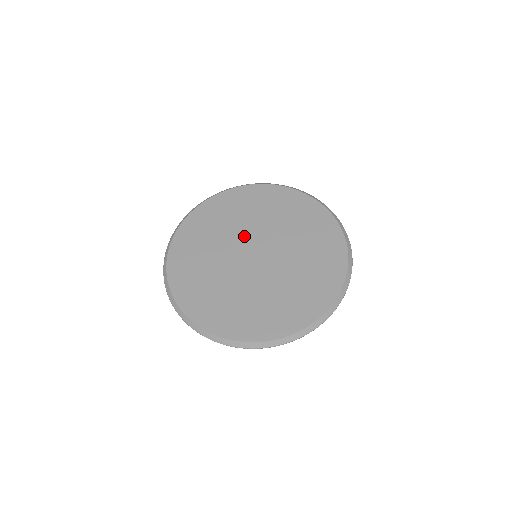
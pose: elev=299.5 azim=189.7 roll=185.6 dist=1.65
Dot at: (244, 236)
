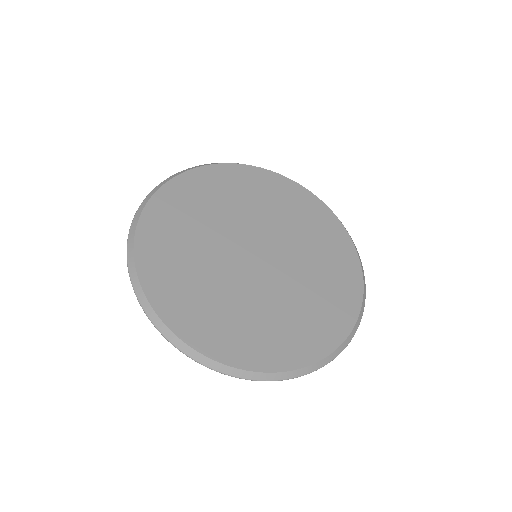
Dot at: (225, 241)
